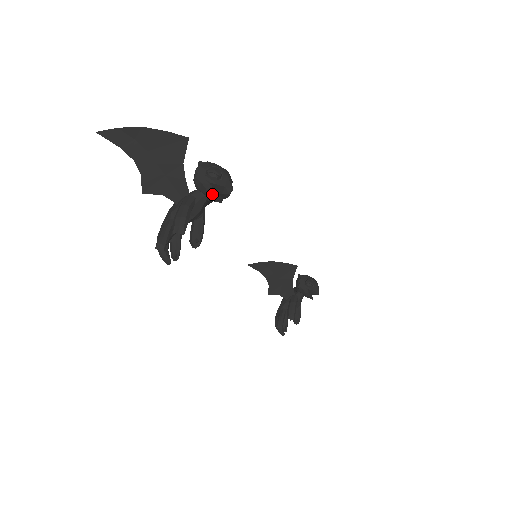
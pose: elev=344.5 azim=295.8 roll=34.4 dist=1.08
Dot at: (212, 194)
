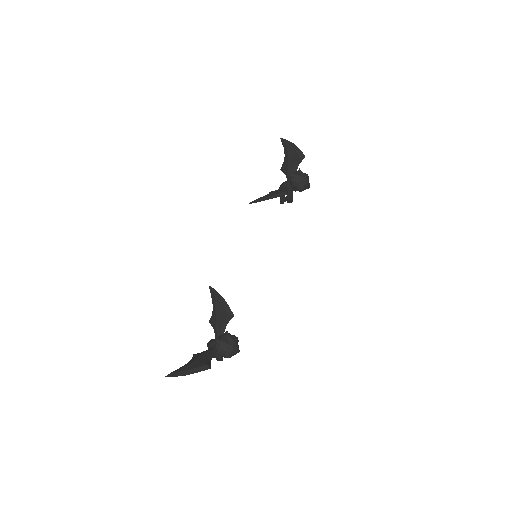
Dot at: occluded
